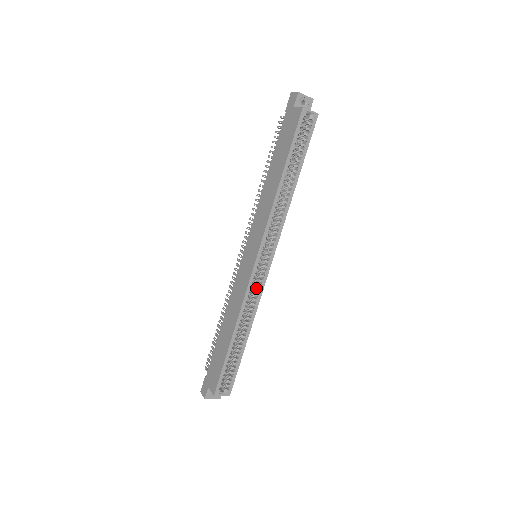
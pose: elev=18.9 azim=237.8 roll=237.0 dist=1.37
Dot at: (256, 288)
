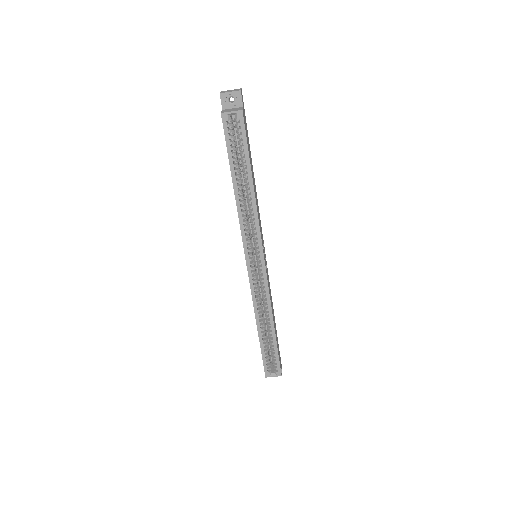
Dot at: (262, 287)
